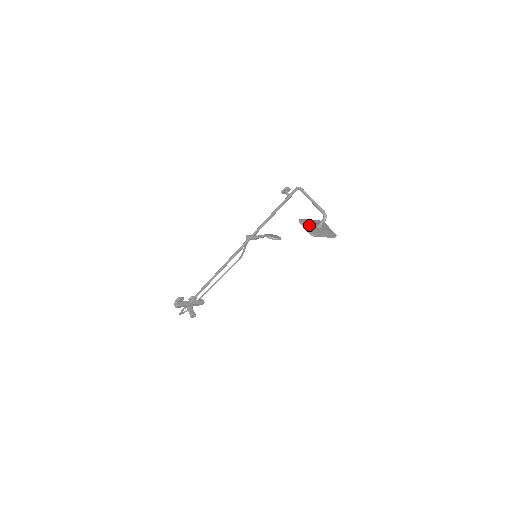
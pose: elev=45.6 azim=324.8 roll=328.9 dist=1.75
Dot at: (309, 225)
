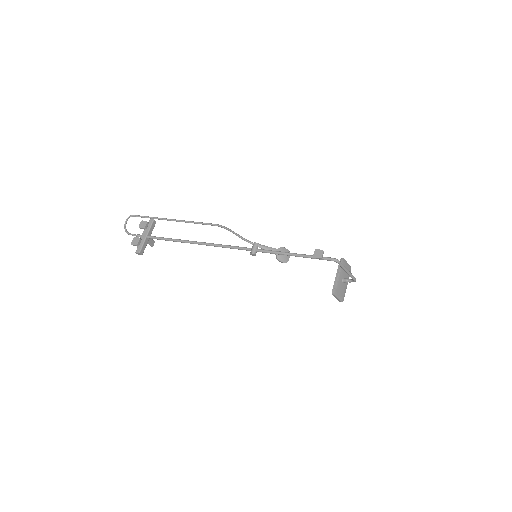
Dot at: (339, 292)
